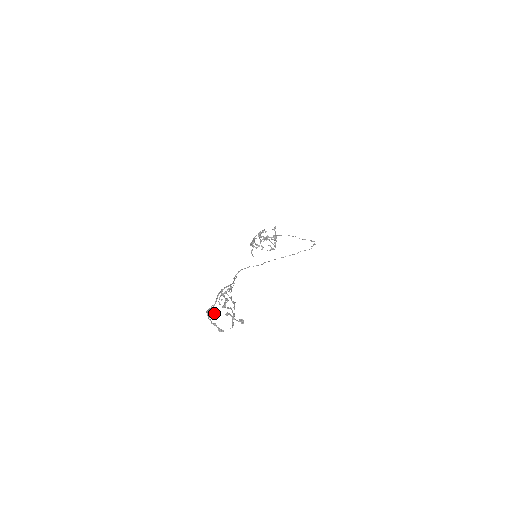
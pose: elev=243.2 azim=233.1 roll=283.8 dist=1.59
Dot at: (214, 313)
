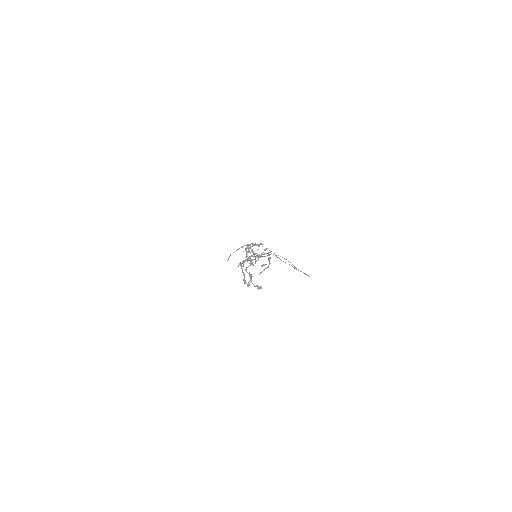
Dot at: occluded
